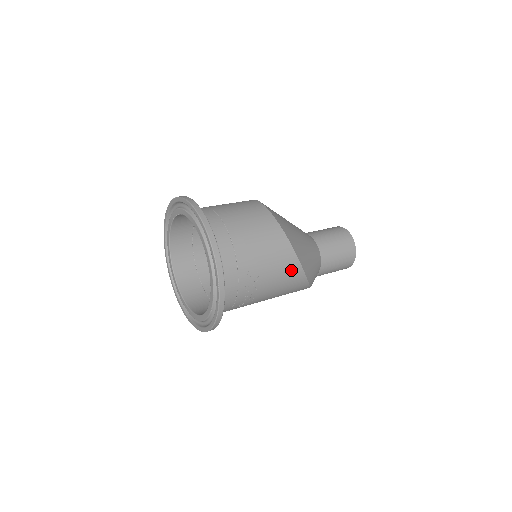
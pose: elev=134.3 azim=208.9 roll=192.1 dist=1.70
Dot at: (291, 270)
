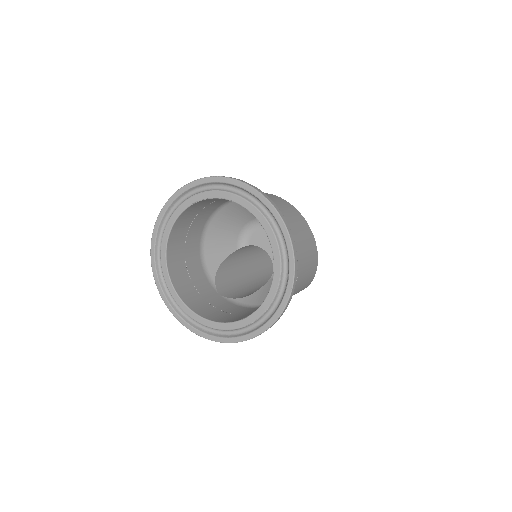
Dot at: (312, 271)
